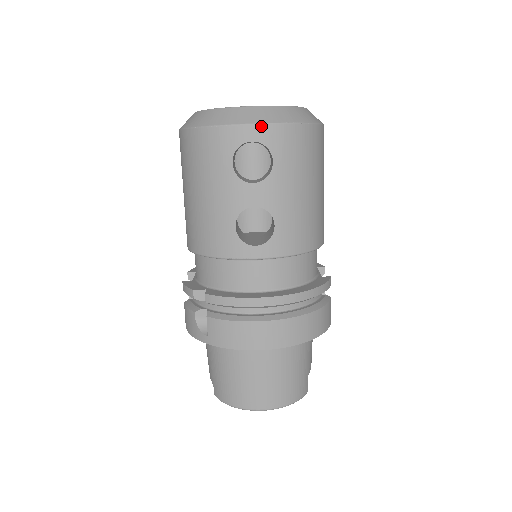
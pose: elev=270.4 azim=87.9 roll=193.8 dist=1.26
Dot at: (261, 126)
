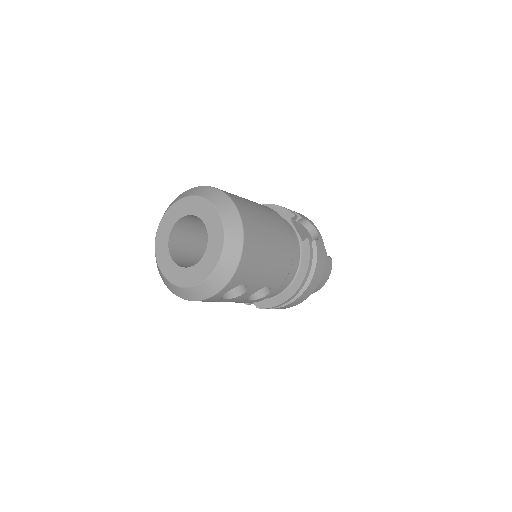
Dot at: (224, 289)
